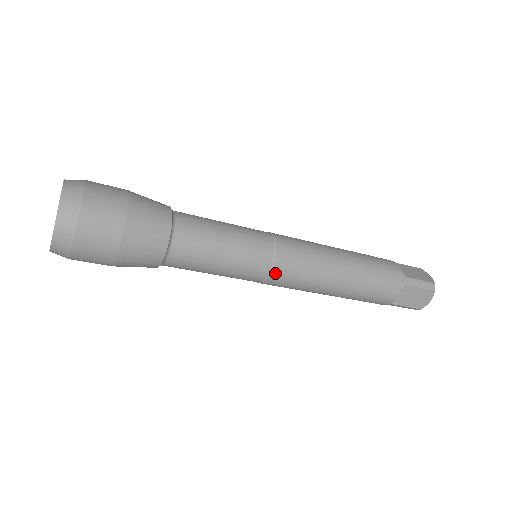
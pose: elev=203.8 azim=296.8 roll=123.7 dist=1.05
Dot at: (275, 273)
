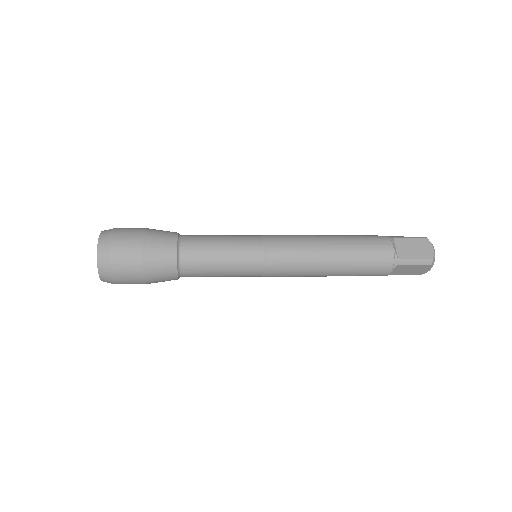
Dot at: (268, 275)
